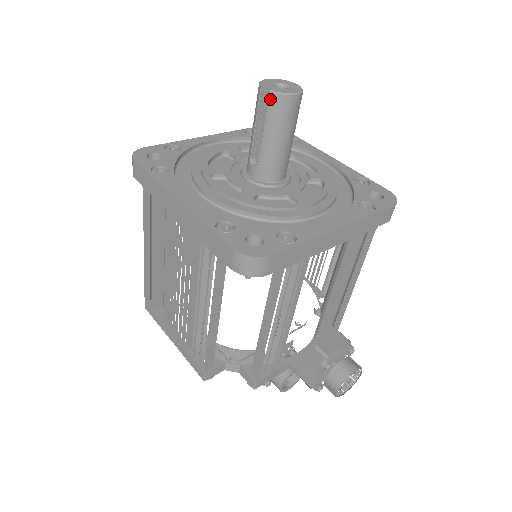
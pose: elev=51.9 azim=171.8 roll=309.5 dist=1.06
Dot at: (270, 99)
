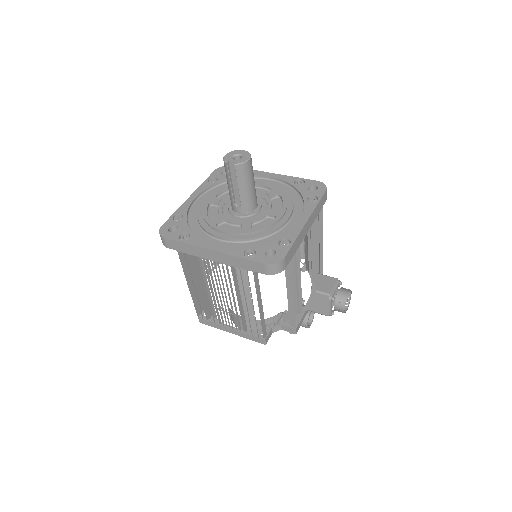
Dot at: (236, 169)
